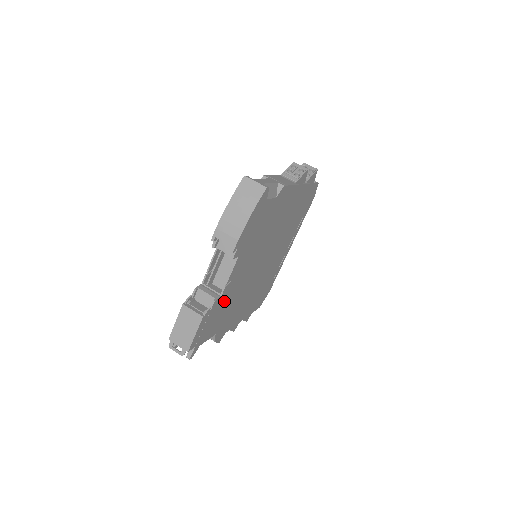
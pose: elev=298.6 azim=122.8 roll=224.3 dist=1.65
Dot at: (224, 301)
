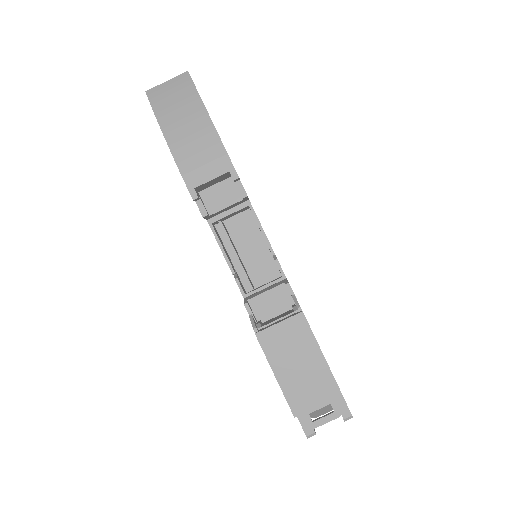
Dot at: occluded
